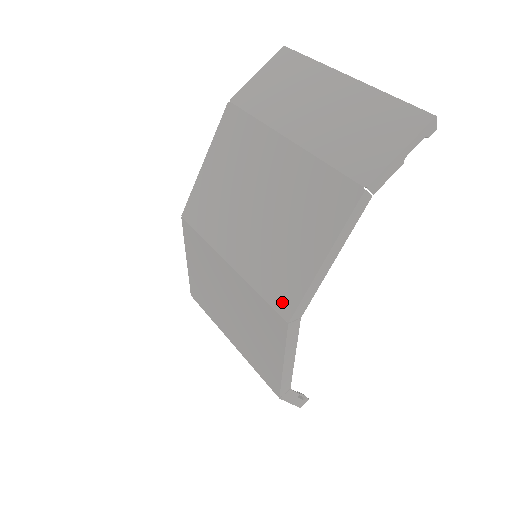
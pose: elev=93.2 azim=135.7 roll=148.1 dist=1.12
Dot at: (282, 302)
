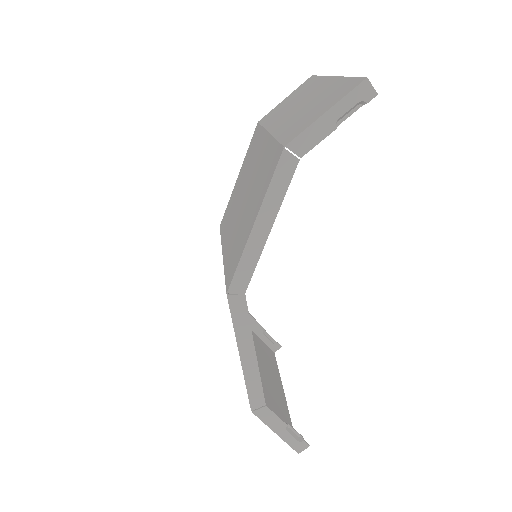
Dot at: (229, 275)
